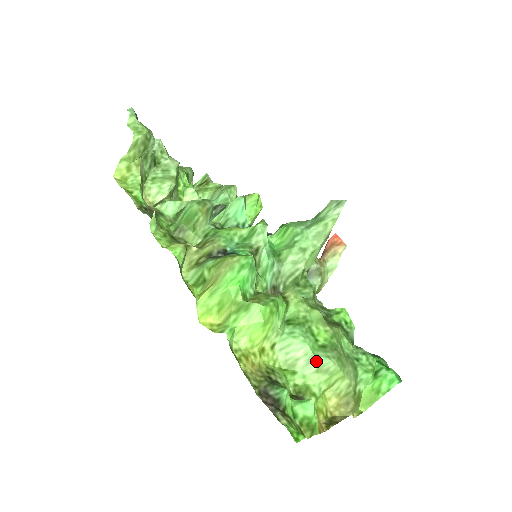
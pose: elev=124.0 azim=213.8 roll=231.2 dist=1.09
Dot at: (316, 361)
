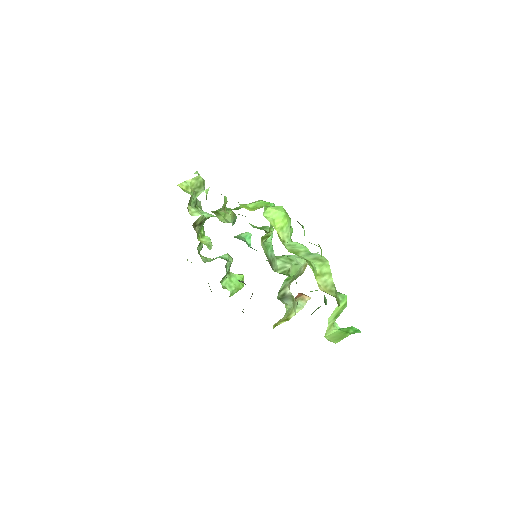
Dot at: (313, 255)
